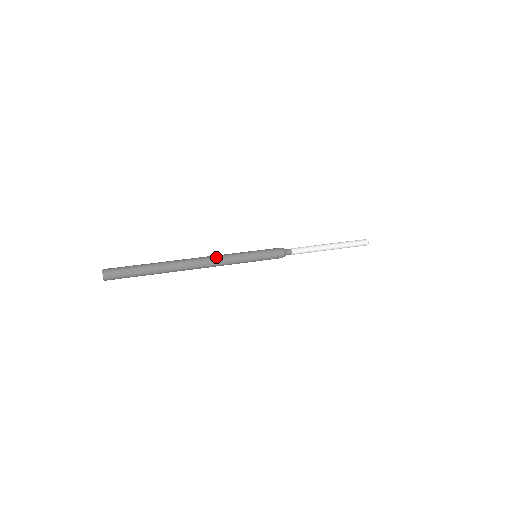
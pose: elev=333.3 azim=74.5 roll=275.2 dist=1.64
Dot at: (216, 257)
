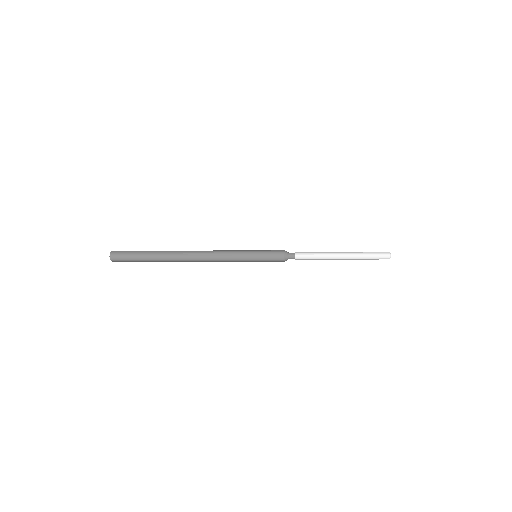
Dot at: occluded
